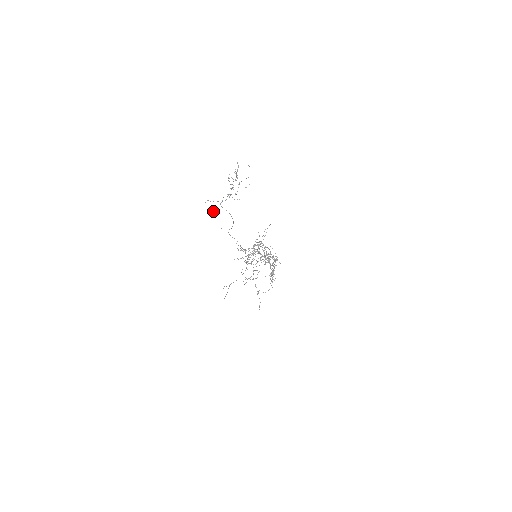
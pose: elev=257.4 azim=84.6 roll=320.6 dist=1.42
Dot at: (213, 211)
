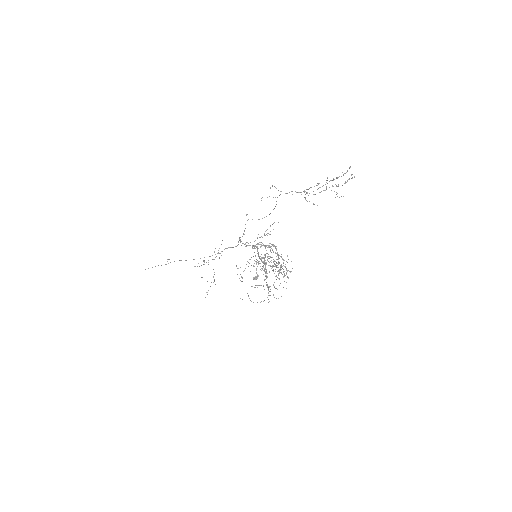
Dot at: (262, 197)
